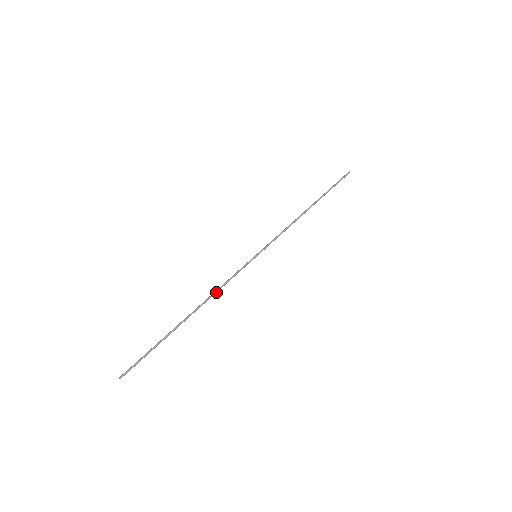
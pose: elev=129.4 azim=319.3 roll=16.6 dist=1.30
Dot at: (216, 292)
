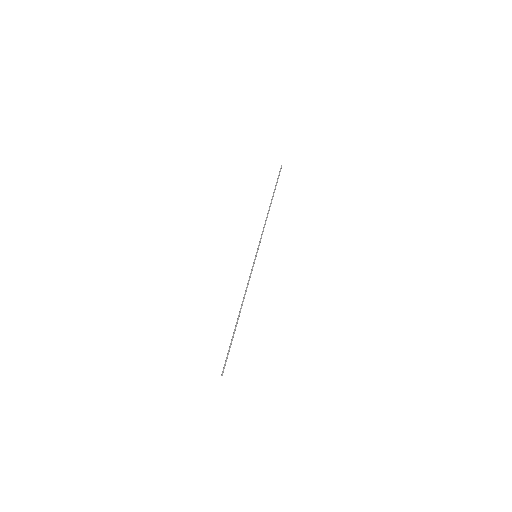
Dot at: occluded
